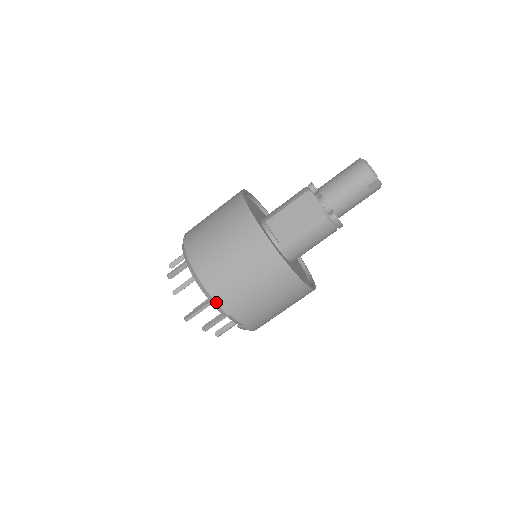
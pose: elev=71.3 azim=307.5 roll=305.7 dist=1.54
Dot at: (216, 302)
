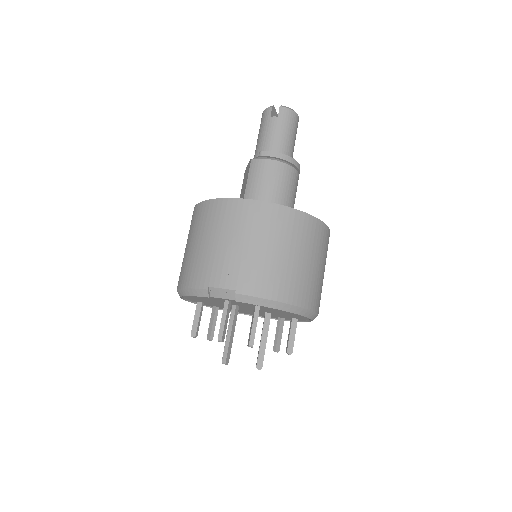
Dot at: (191, 288)
